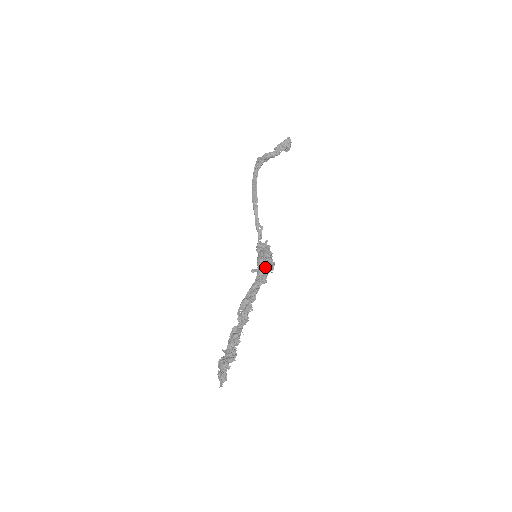
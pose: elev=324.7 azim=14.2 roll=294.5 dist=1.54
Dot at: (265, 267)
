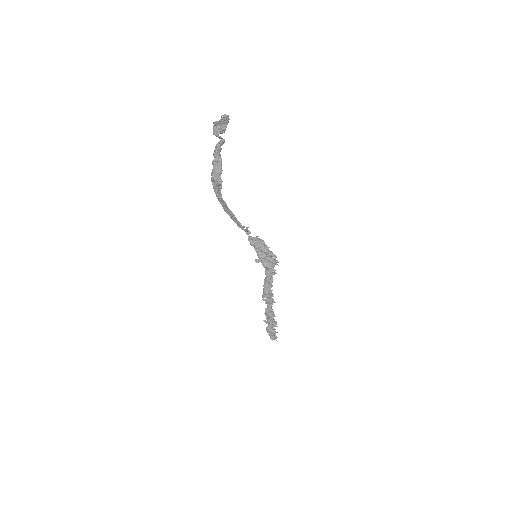
Dot at: (269, 263)
